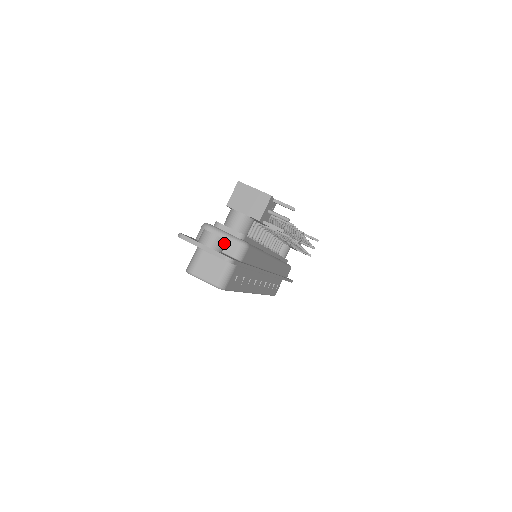
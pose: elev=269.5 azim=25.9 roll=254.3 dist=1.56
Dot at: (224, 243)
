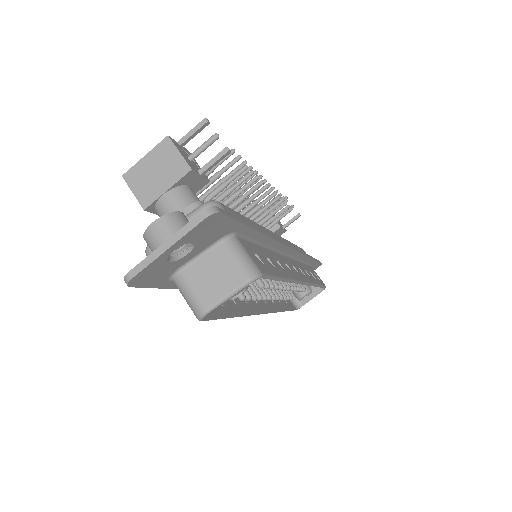
Dot at: (183, 218)
